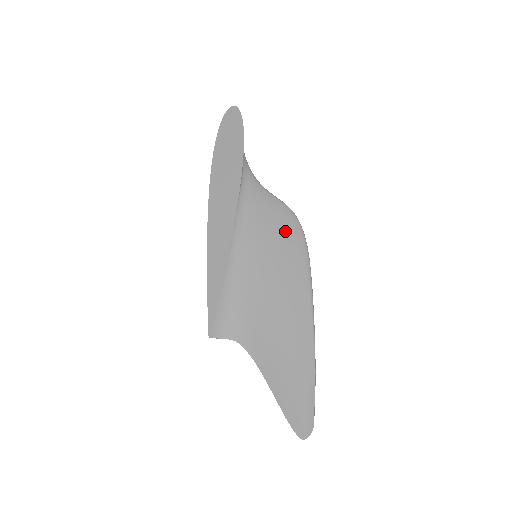
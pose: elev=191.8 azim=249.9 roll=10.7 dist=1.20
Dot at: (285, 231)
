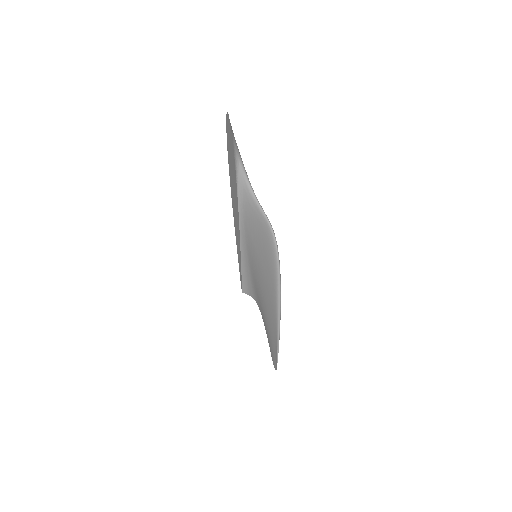
Dot at: (266, 248)
